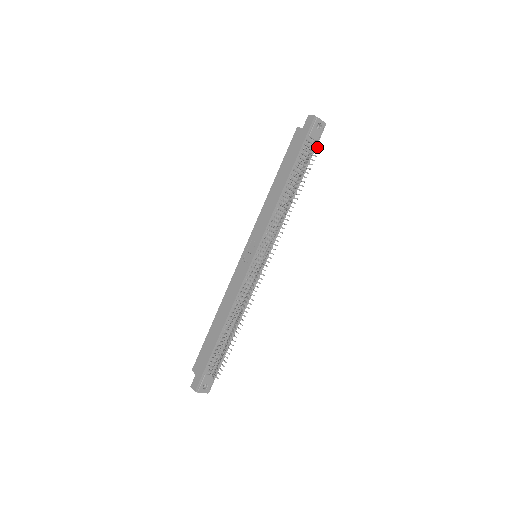
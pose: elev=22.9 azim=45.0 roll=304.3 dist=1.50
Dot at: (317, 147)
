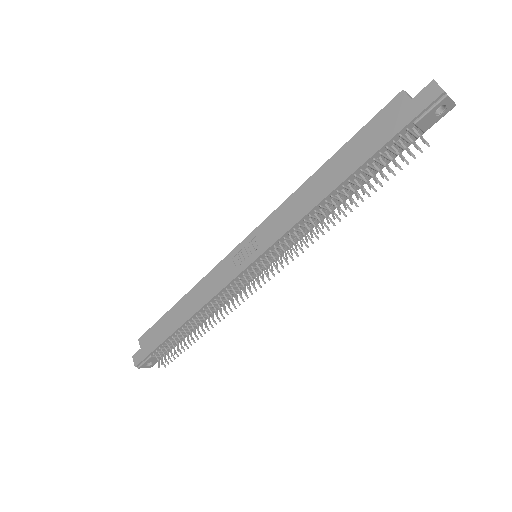
Dot at: (418, 148)
